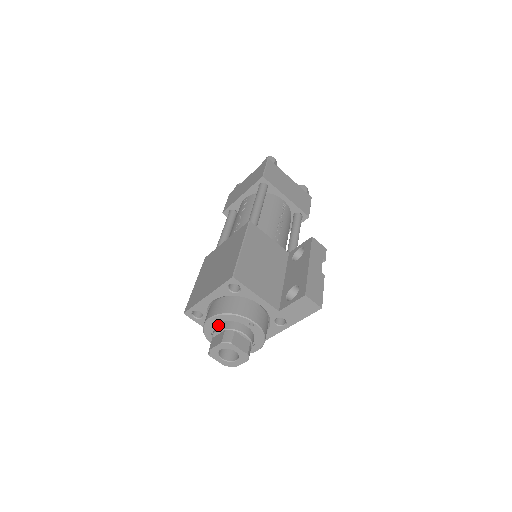
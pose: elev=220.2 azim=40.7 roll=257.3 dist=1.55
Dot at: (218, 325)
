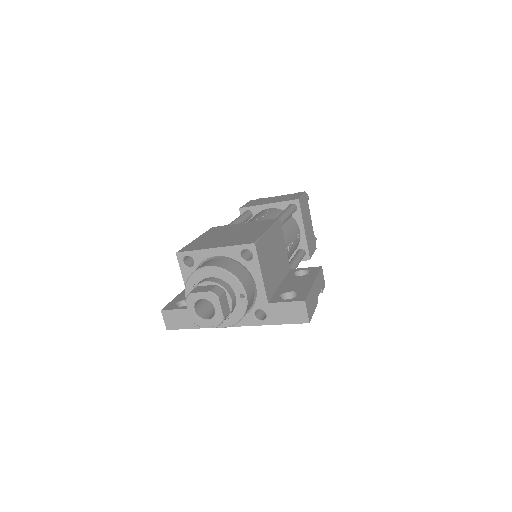
Dot at: (210, 278)
